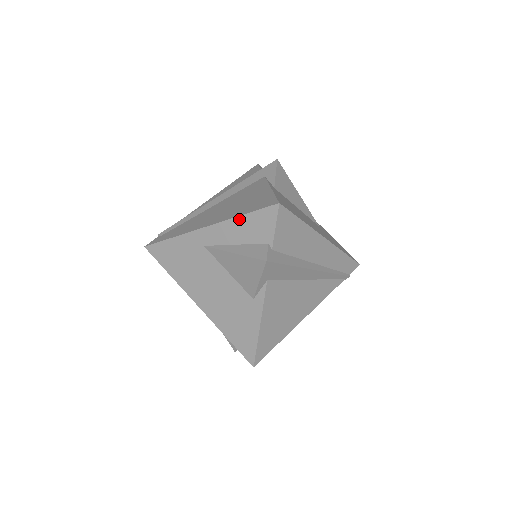
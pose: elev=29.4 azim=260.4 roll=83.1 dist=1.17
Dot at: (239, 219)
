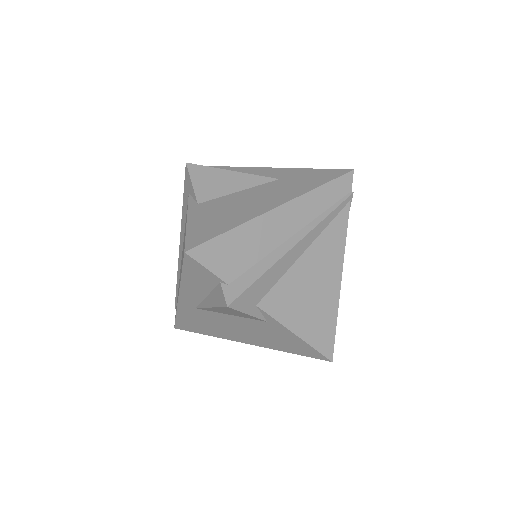
Dot at: (184, 279)
